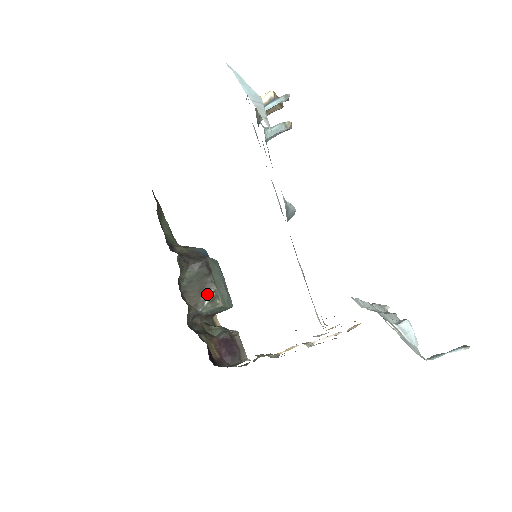
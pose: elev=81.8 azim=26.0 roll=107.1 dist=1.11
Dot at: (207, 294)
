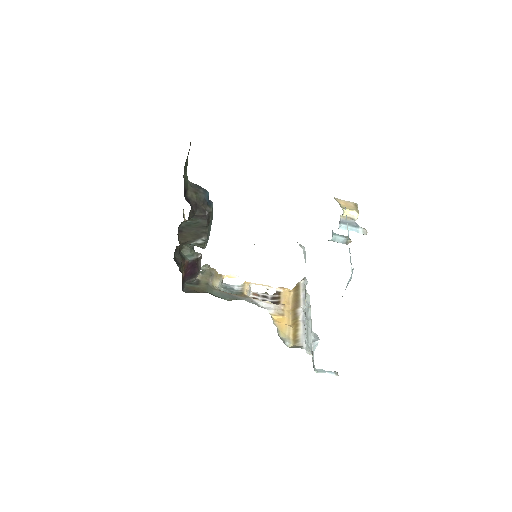
Dot at: (198, 239)
